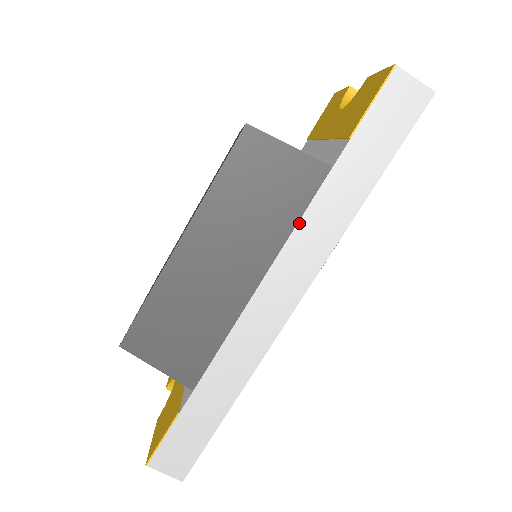
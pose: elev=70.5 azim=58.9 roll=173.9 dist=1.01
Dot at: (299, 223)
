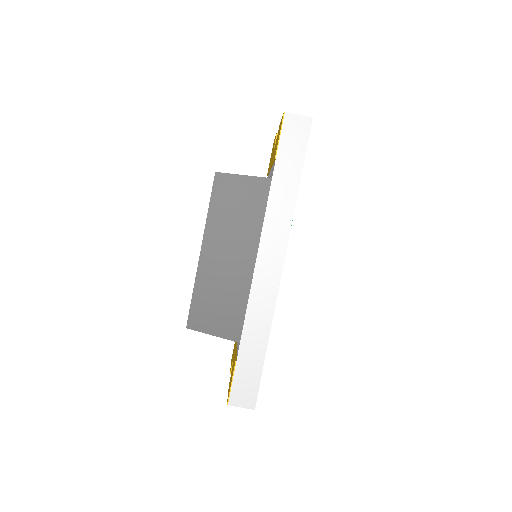
Dot at: (265, 216)
